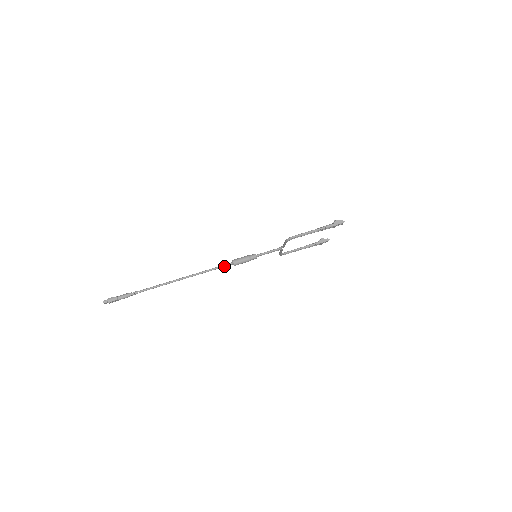
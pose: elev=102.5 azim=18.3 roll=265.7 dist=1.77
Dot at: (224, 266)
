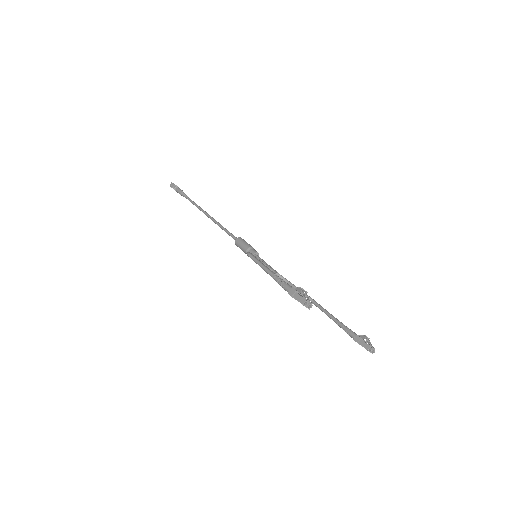
Dot at: (231, 236)
